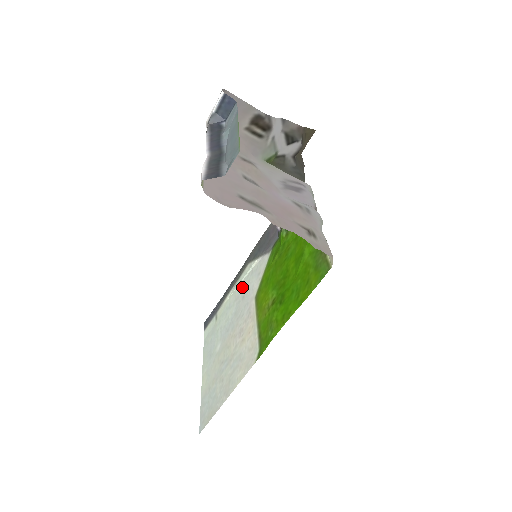
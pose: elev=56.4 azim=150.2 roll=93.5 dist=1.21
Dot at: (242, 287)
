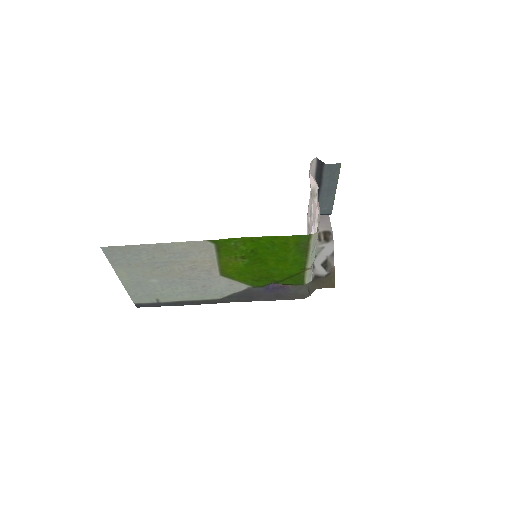
Dot at: (205, 293)
